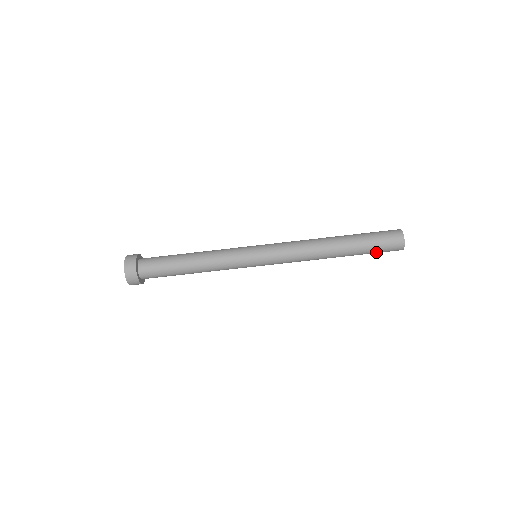
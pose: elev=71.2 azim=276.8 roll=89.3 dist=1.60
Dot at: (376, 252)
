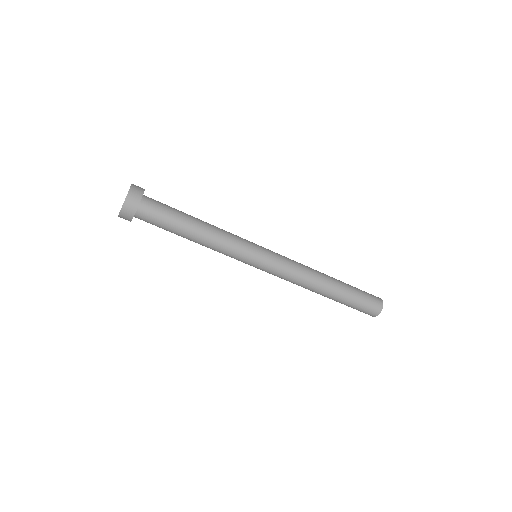
Dot at: occluded
